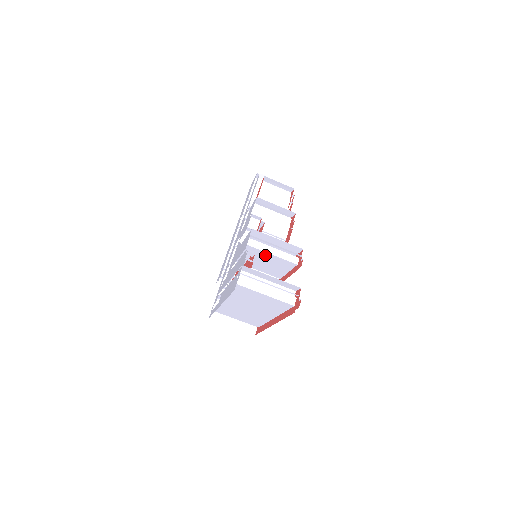
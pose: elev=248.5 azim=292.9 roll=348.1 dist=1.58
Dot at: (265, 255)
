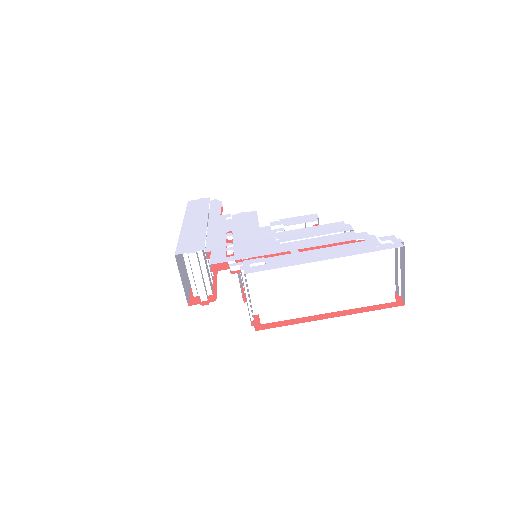
Dot at: occluded
